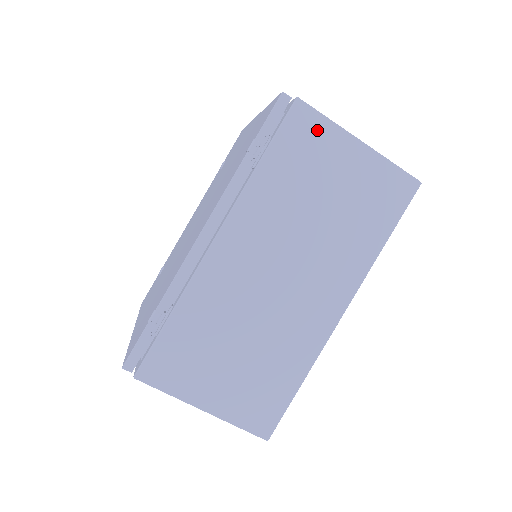
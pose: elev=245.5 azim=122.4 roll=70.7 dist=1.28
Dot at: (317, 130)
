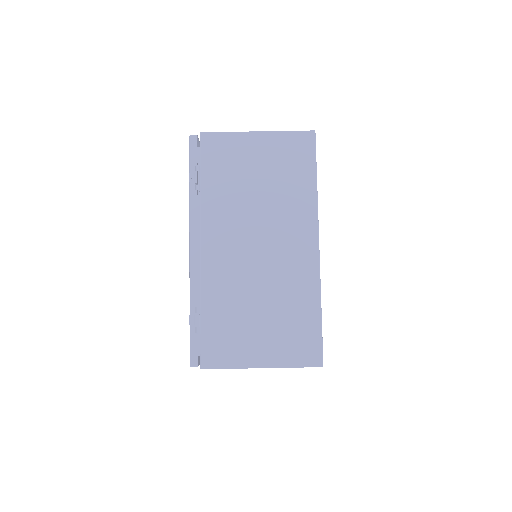
Dot at: (224, 143)
